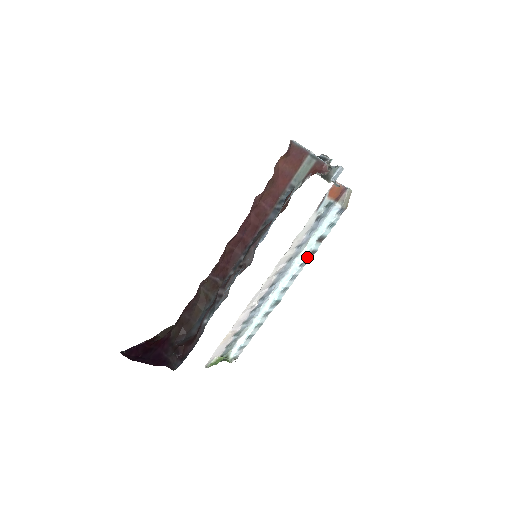
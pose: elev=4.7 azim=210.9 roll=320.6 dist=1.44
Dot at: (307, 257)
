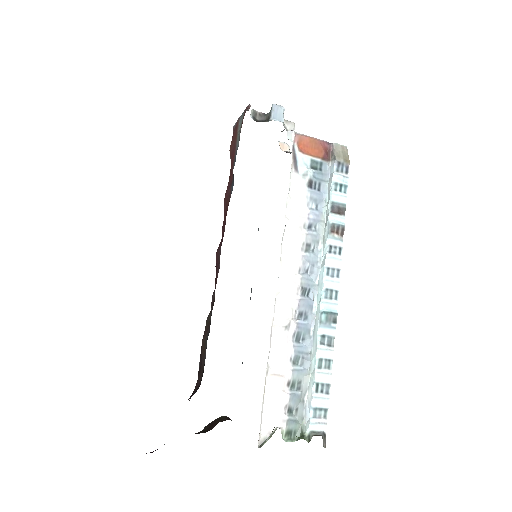
Dot at: (332, 237)
